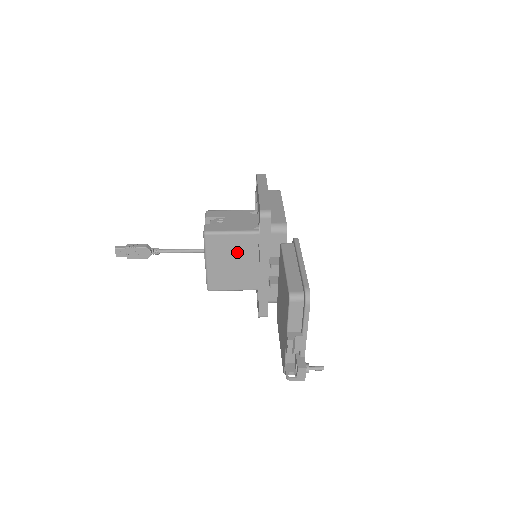
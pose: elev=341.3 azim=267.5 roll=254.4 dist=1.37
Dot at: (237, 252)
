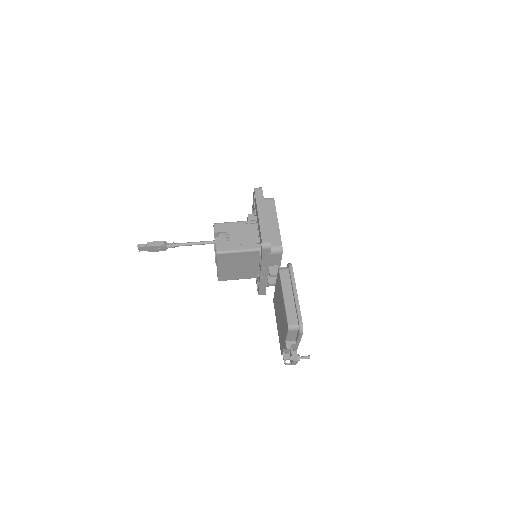
Dot at: (242, 261)
